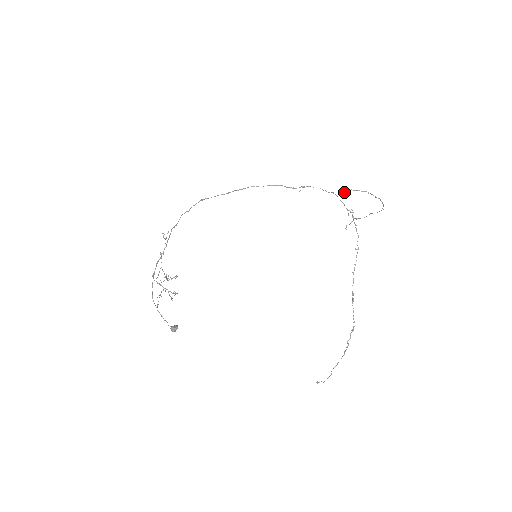
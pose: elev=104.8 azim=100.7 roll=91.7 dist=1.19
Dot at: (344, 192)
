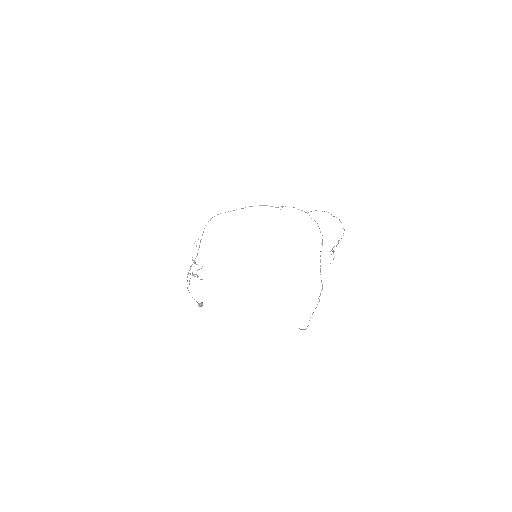
Dot at: (311, 211)
